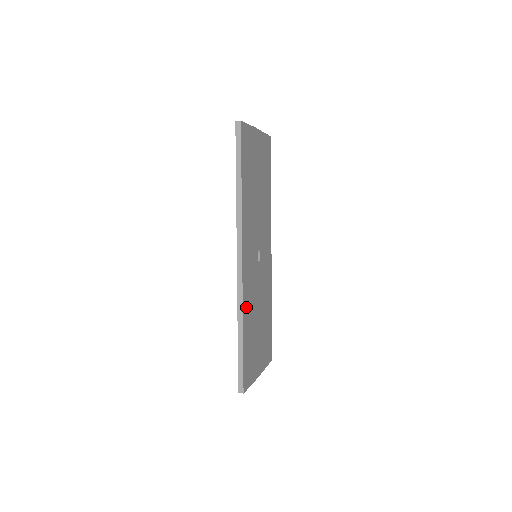
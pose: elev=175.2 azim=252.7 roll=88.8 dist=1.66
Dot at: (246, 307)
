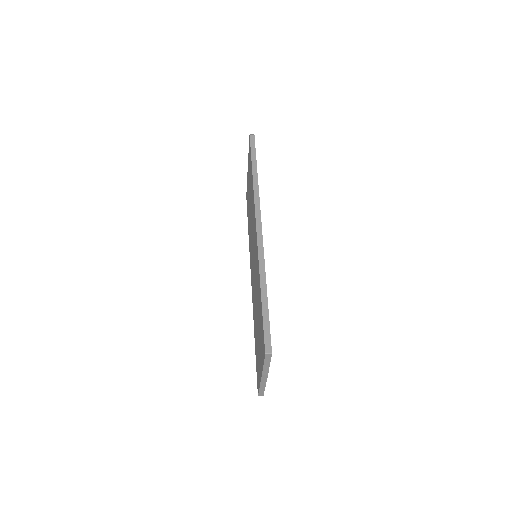
Dot at: occluded
